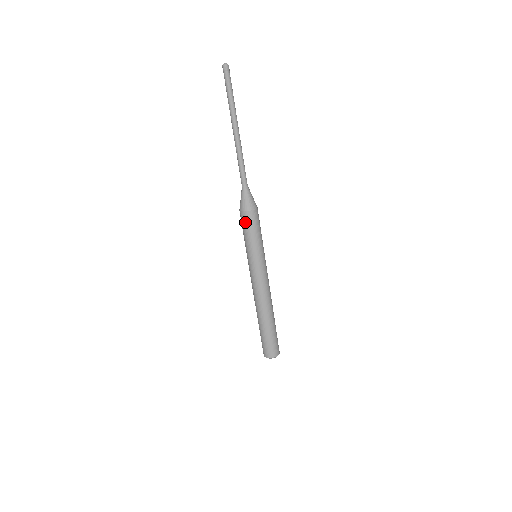
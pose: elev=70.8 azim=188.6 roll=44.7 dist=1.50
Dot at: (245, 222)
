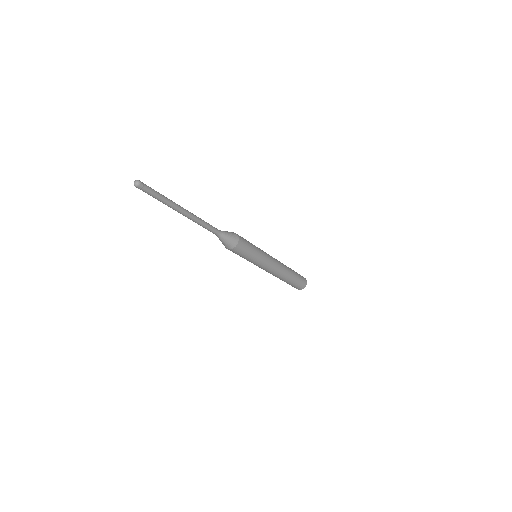
Dot at: occluded
